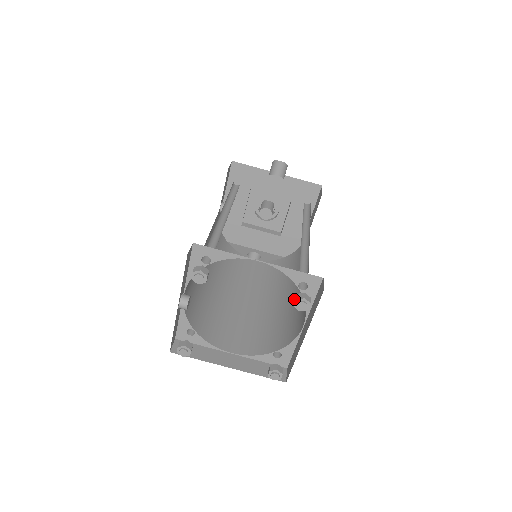
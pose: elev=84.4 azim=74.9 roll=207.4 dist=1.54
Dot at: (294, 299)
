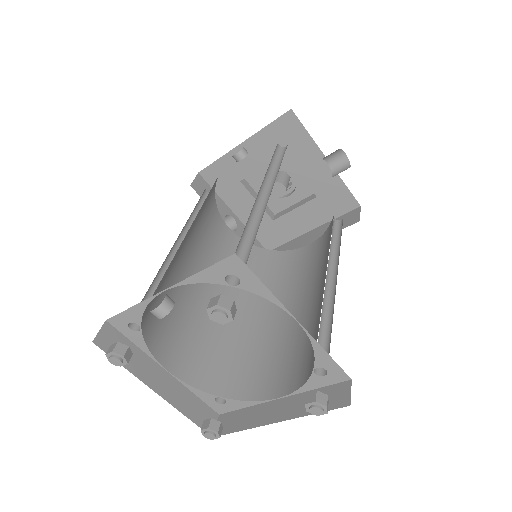
Dot at: (309, 393)
